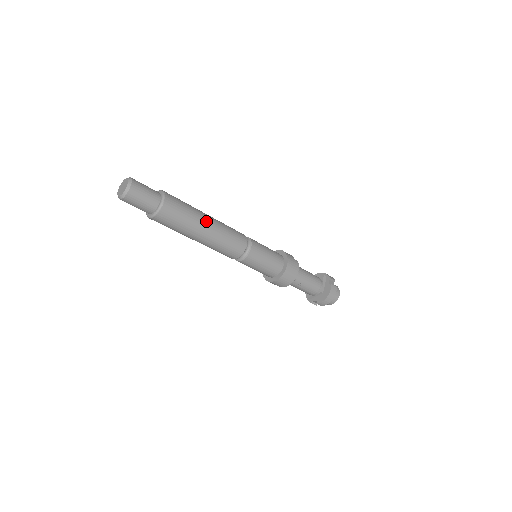
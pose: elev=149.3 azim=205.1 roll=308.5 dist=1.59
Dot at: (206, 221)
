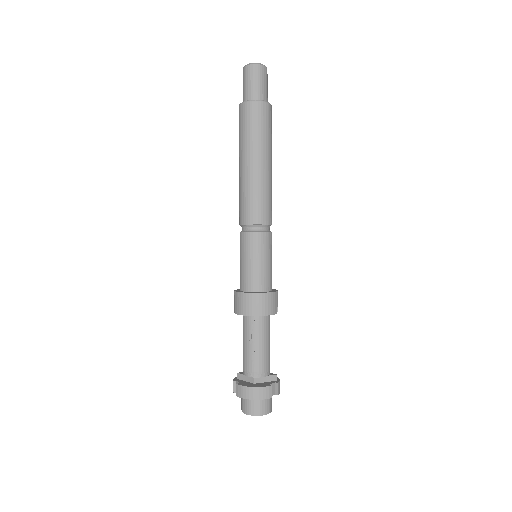
Dot at: (265, 159)
